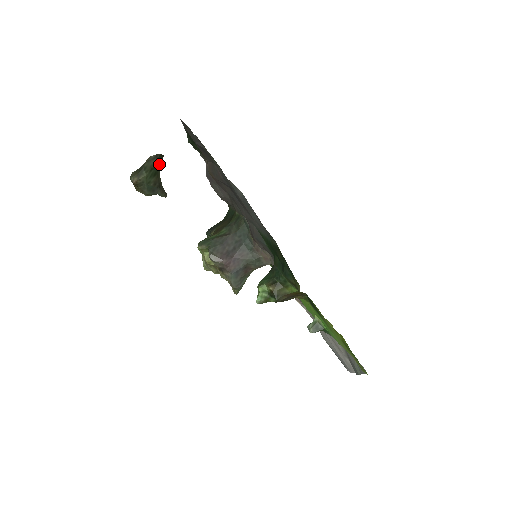
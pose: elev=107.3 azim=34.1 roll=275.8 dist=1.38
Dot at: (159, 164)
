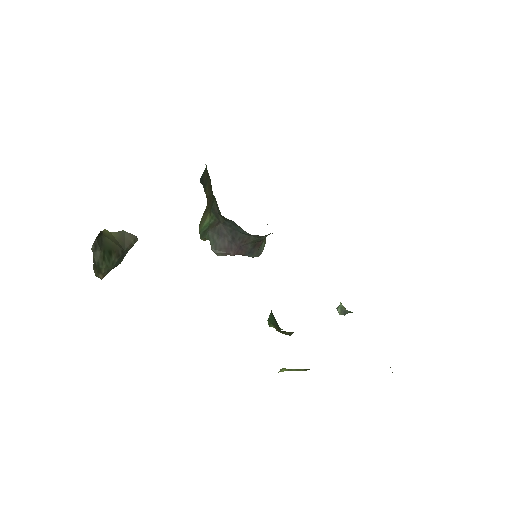
Dot at: (104, 241)
